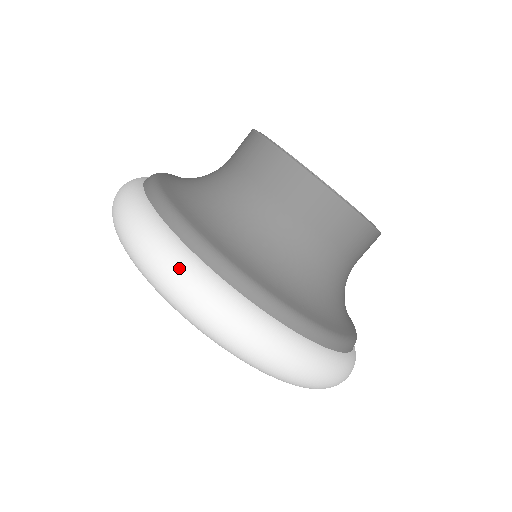
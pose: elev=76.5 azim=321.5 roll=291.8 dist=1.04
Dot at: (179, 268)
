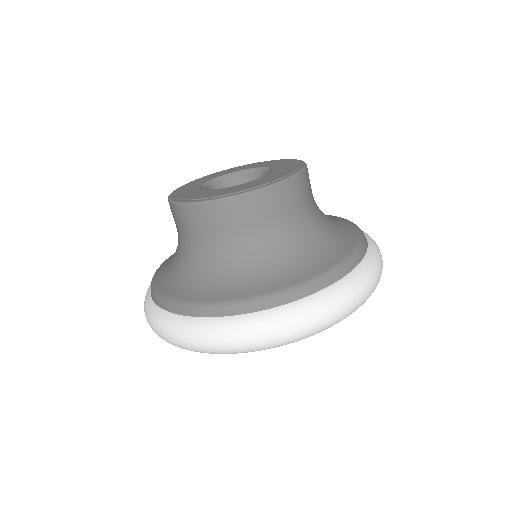
Dot at: (321, 310)
